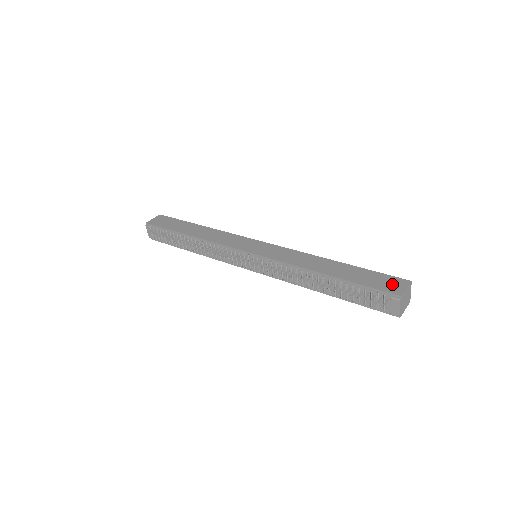
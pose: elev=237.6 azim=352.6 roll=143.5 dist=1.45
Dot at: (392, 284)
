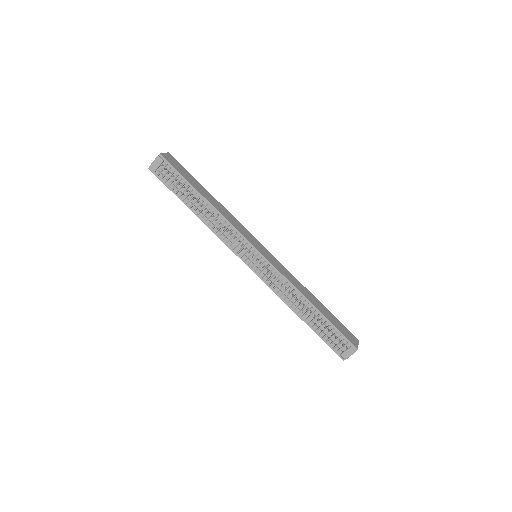
Dot at: (351, 337)
